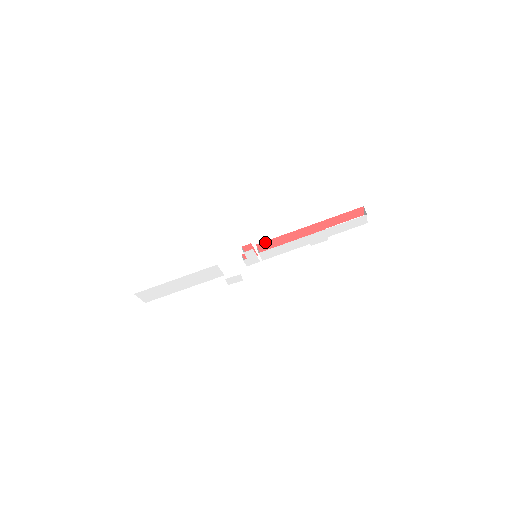
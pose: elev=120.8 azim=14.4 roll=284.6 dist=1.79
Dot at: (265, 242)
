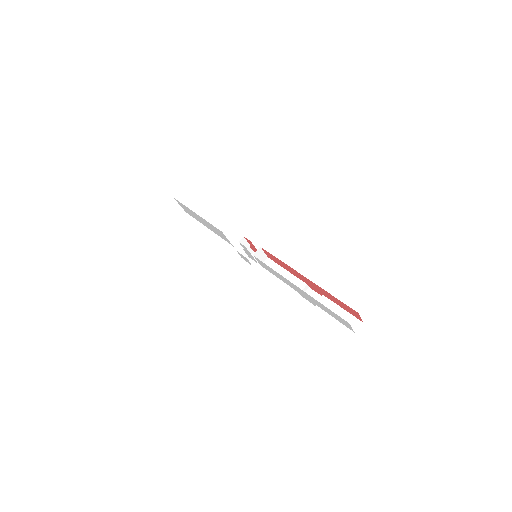
Dot at: (268, 252)
